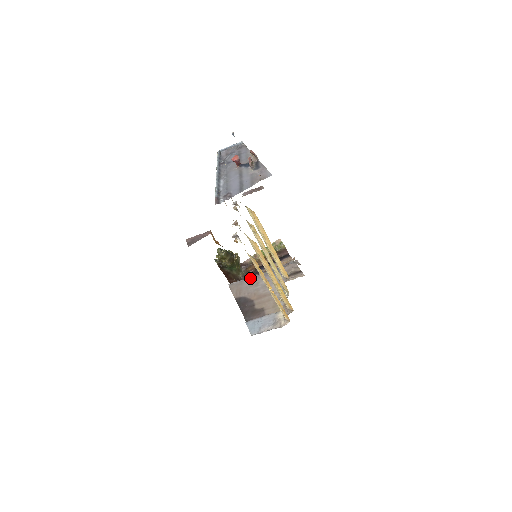
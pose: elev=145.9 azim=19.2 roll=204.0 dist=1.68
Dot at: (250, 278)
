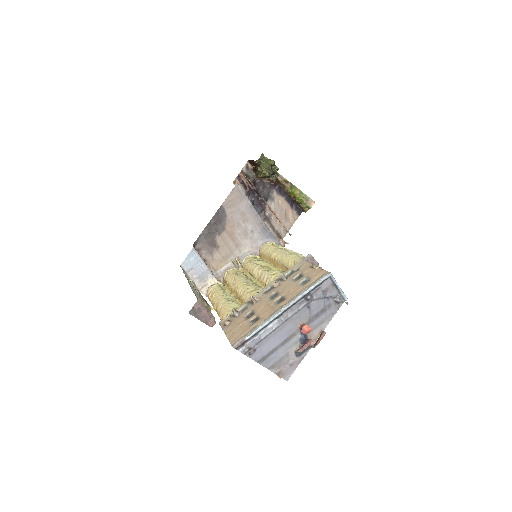
Dot at: (251, 207)
